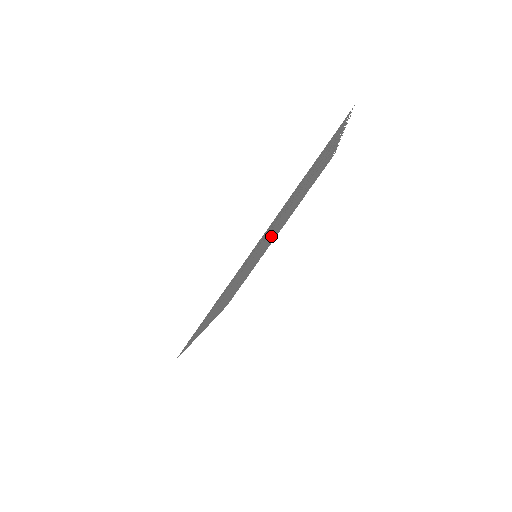
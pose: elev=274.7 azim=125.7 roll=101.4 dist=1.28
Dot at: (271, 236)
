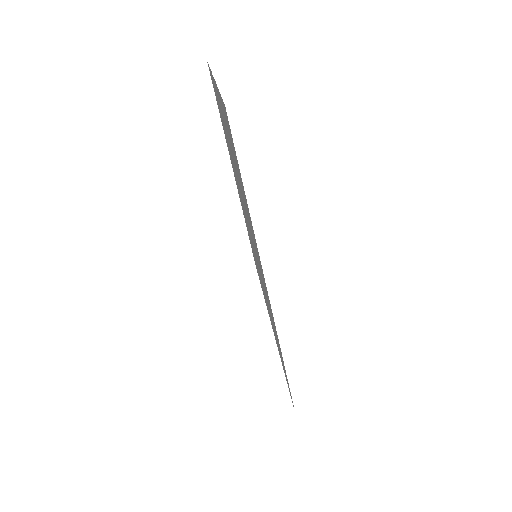
Dot at: occluded
